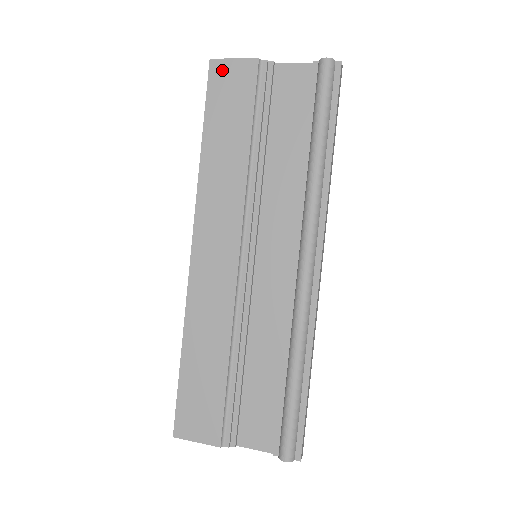
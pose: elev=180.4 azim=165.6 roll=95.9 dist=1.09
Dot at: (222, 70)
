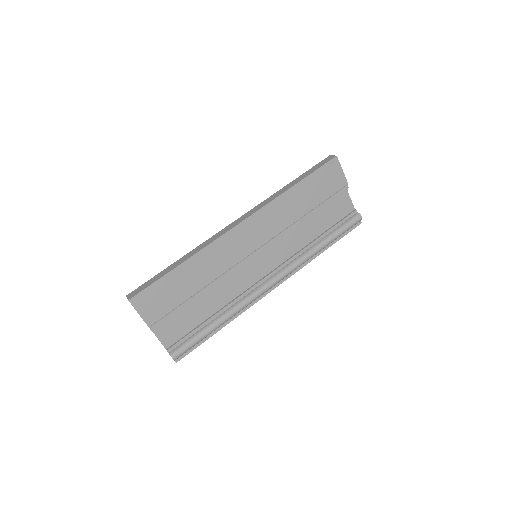
Dot at: (335, 167)
